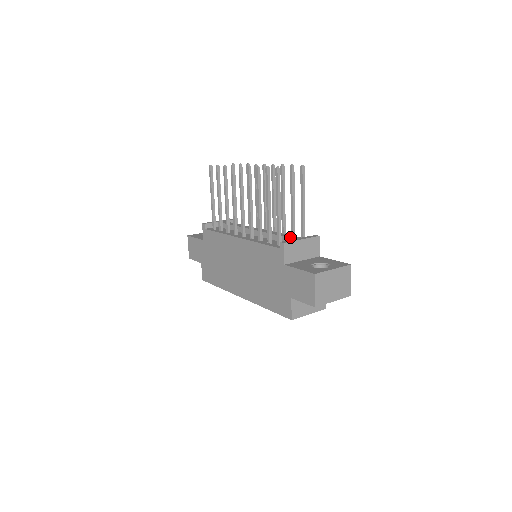
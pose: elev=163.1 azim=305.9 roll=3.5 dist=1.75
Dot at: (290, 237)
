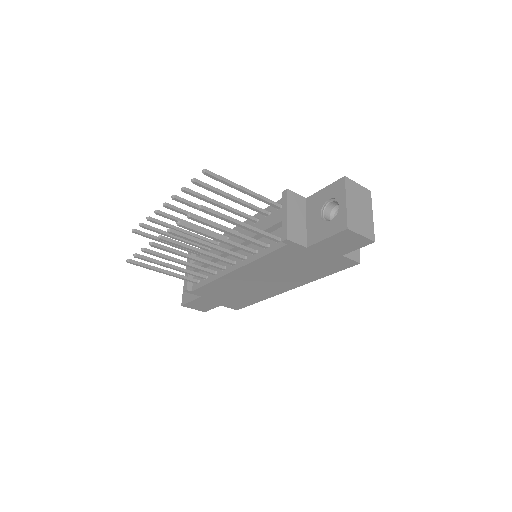
Dot at: (274, 223)
